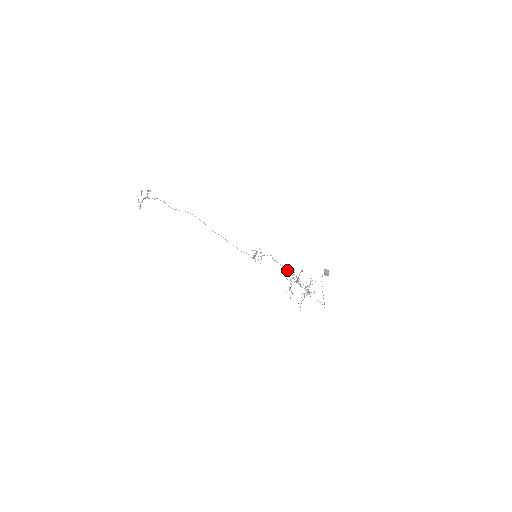
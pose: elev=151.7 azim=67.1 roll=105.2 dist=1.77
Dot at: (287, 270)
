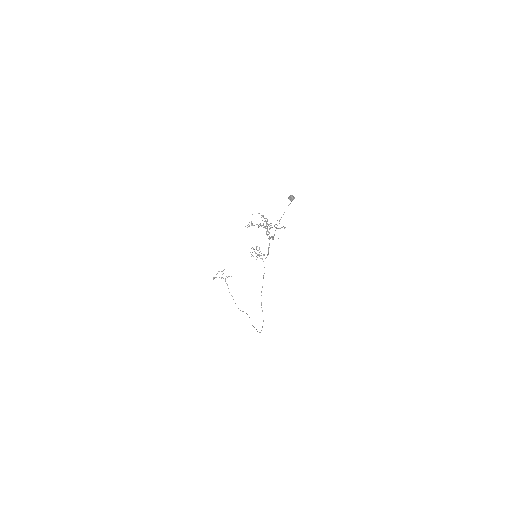
Dot at: occluded
